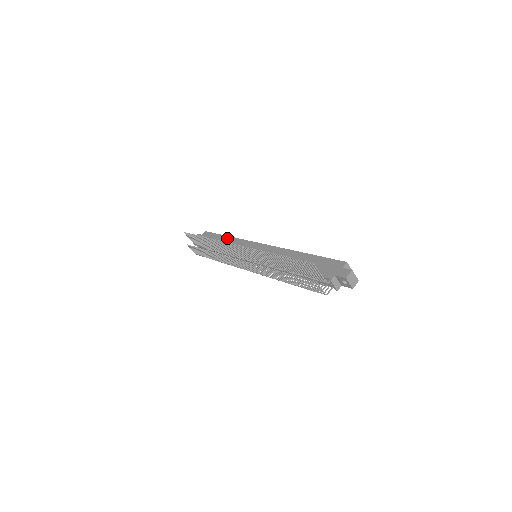
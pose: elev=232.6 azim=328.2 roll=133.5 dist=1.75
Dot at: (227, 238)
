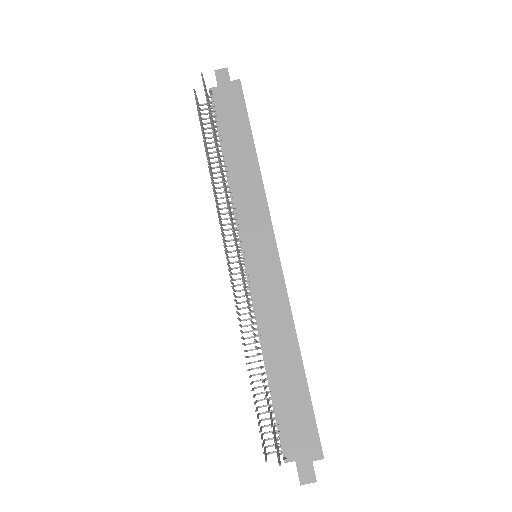
Dot at: (252, 156)
